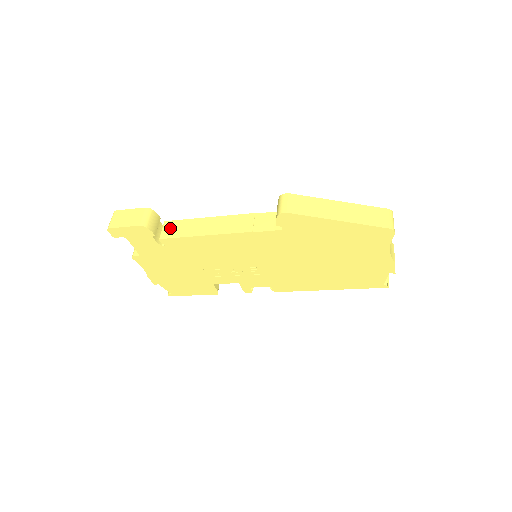
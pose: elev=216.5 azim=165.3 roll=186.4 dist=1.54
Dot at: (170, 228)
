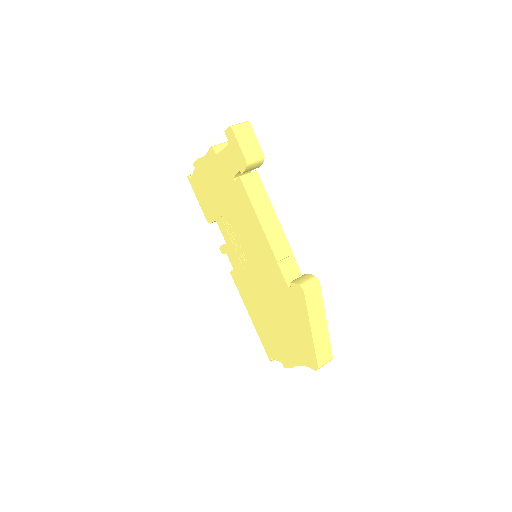
Dot at: (253, 181)
